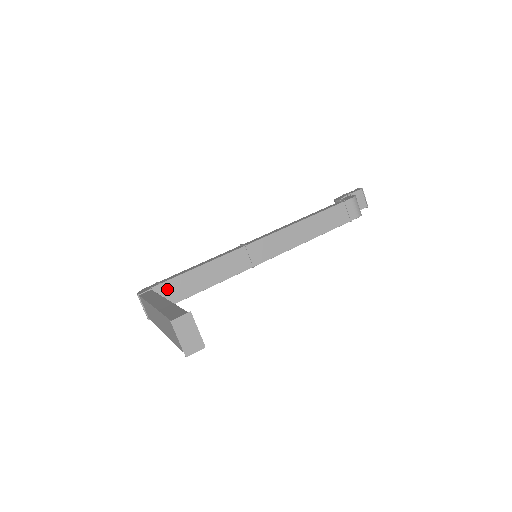
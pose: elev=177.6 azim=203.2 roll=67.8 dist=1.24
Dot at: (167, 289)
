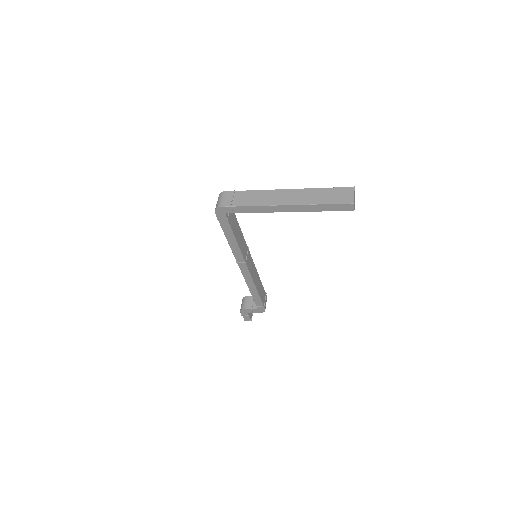
Dot at: occluded
